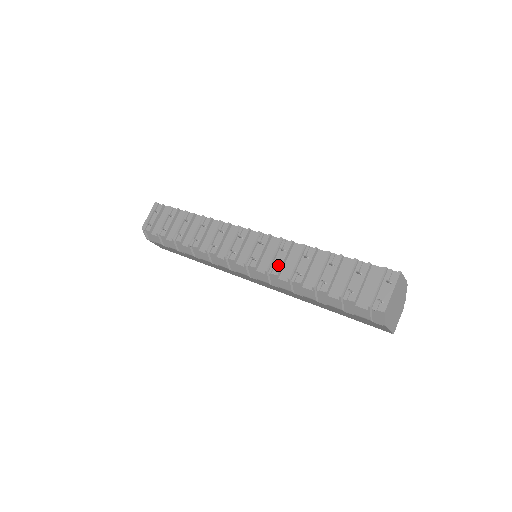
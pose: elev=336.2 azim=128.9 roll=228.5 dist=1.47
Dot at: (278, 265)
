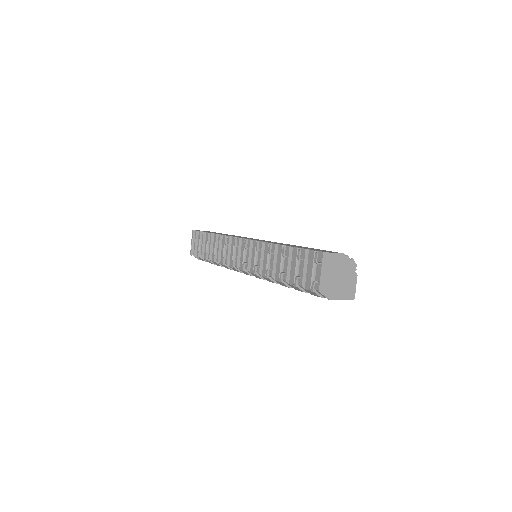
Dot at: occluded
